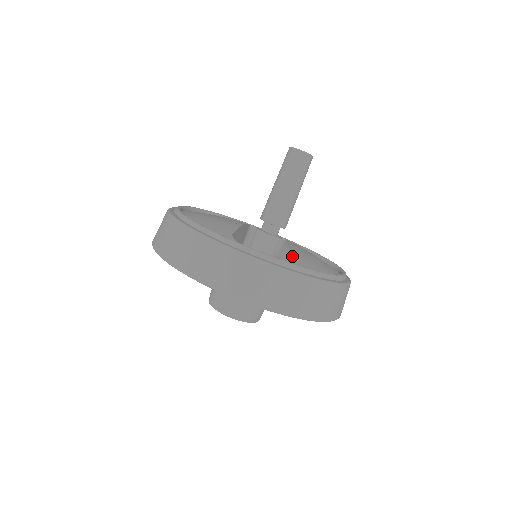
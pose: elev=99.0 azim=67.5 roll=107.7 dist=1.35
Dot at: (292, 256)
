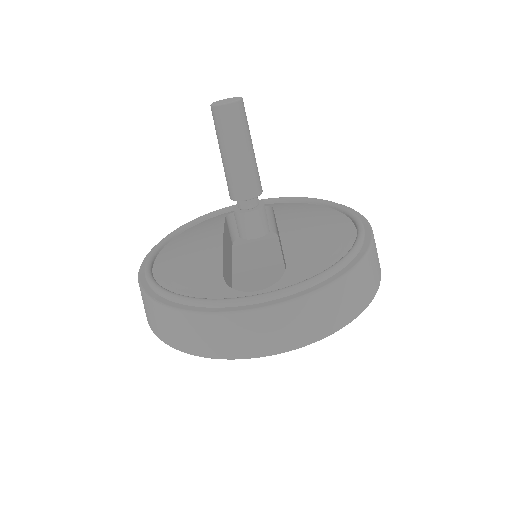
Dot at: (299, 257)
